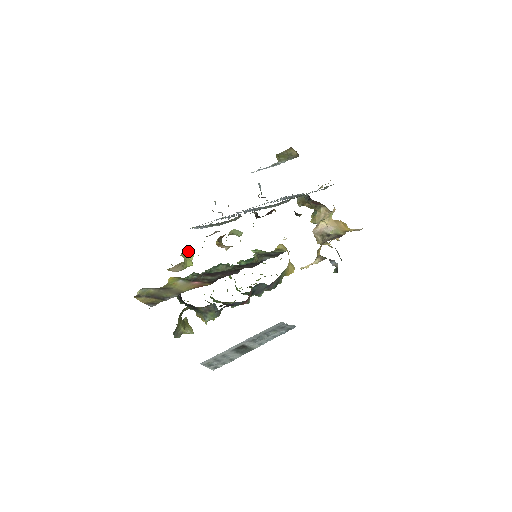
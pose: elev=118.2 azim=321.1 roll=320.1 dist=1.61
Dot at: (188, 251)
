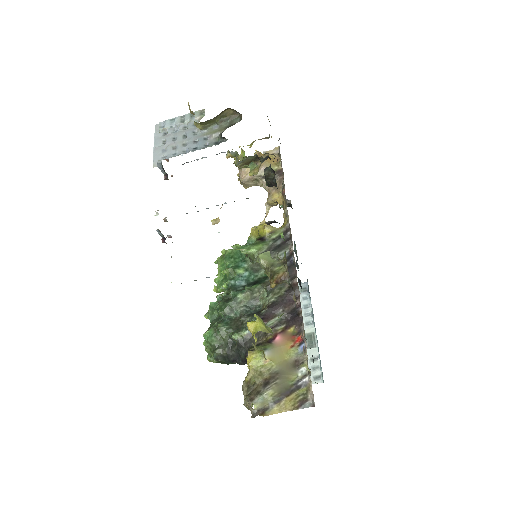
Dot at: (259, 321)
